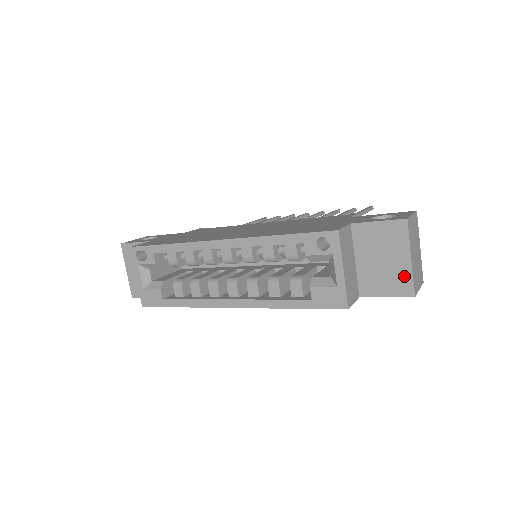
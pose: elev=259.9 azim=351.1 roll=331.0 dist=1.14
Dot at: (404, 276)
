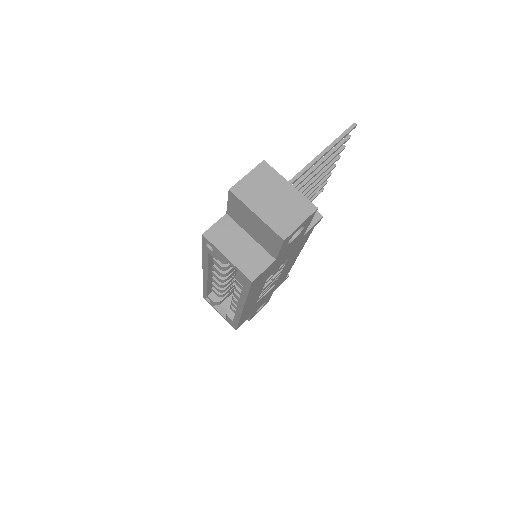
Dot at: (267, 229)
